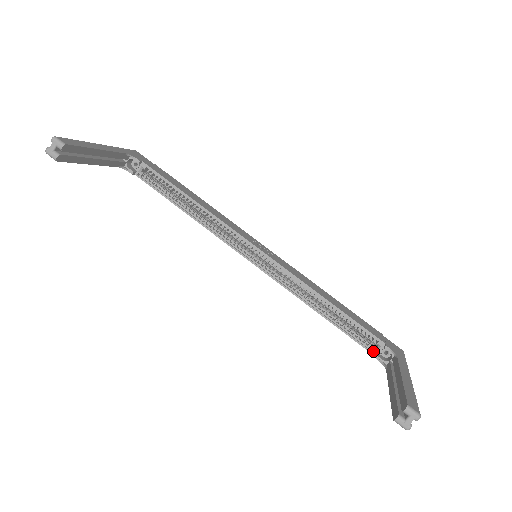
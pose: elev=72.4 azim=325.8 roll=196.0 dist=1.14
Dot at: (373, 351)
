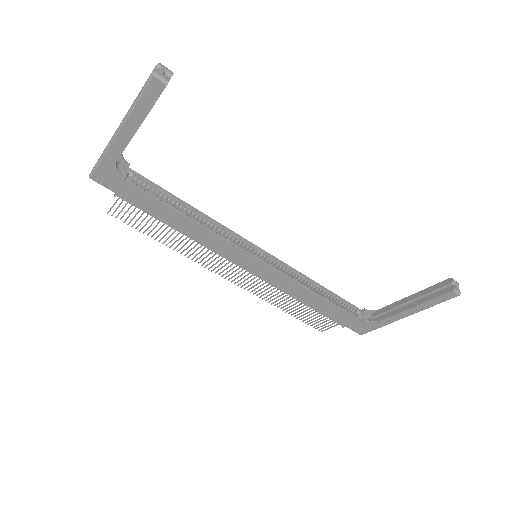
Dot at: (356, 321)
